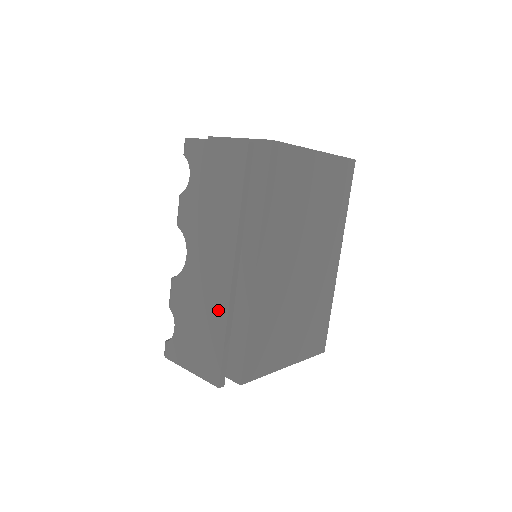
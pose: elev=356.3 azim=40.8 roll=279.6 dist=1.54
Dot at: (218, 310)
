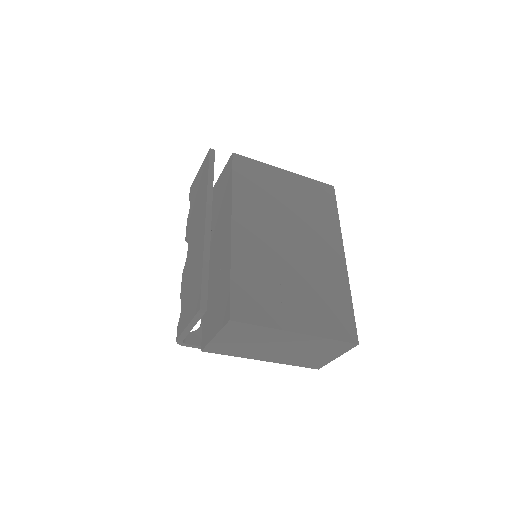
Dot at: (200, 254)
